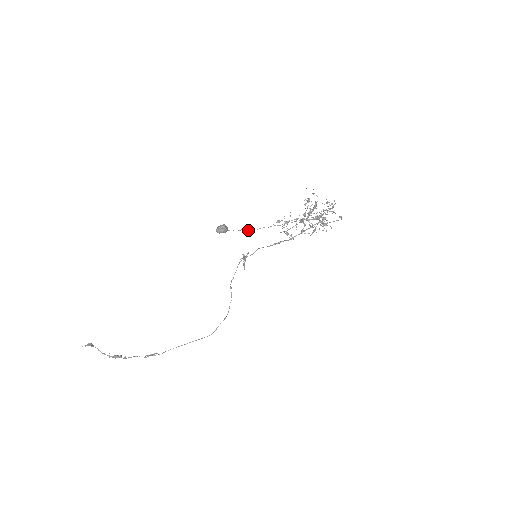
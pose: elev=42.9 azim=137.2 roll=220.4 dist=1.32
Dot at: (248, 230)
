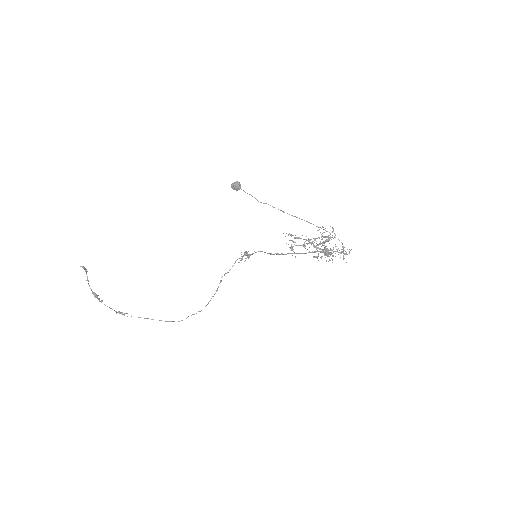
Dot at: (256, 199)
